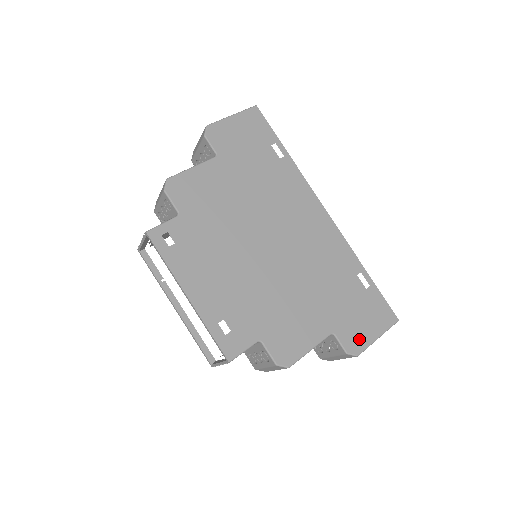
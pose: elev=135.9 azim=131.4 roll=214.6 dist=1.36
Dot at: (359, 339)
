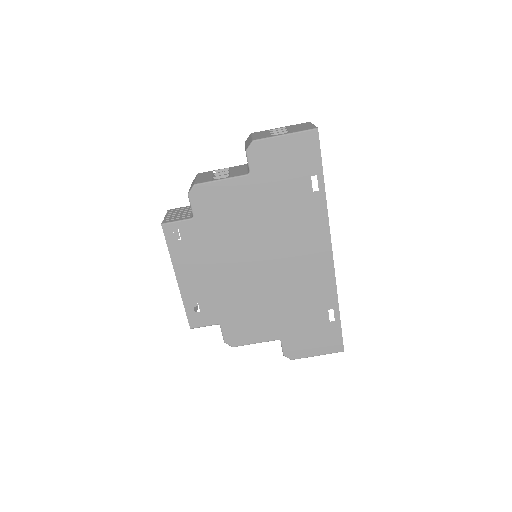
Dot at: (300, 351)
